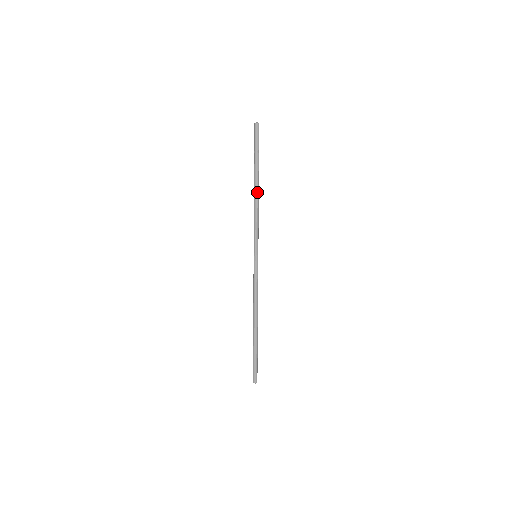
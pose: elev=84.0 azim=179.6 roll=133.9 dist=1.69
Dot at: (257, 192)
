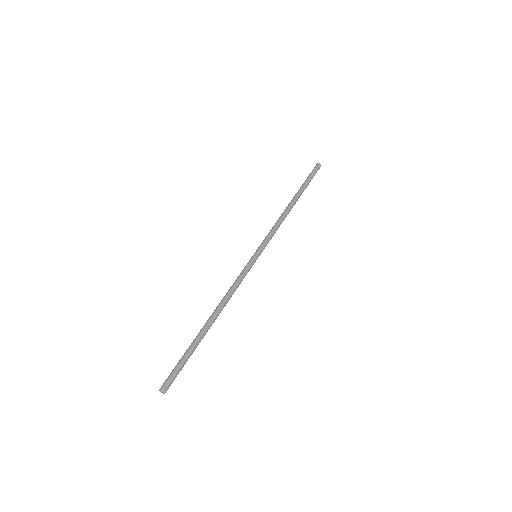
Dot at: (291, 206)
